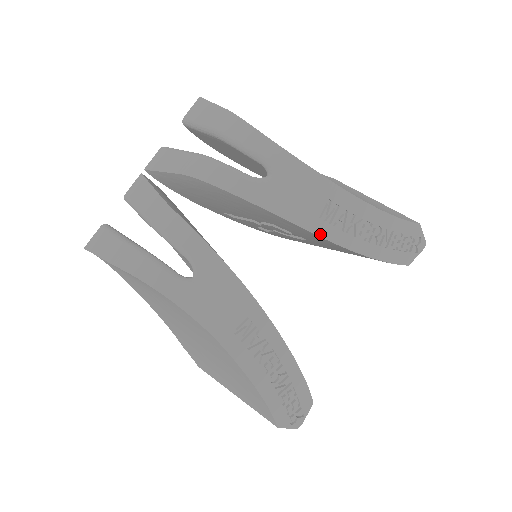
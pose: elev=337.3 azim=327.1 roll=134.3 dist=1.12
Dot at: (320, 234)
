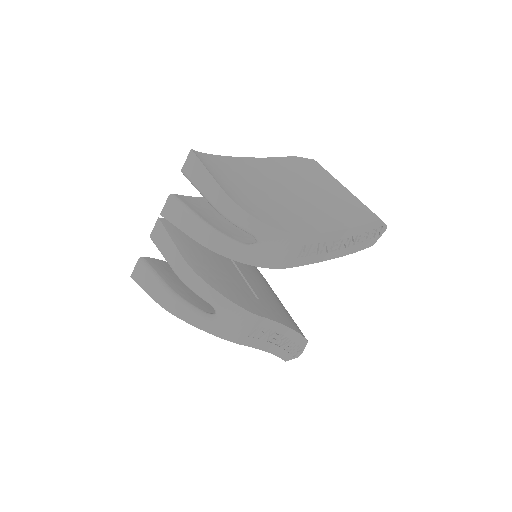
Dot at: (300, 265)
